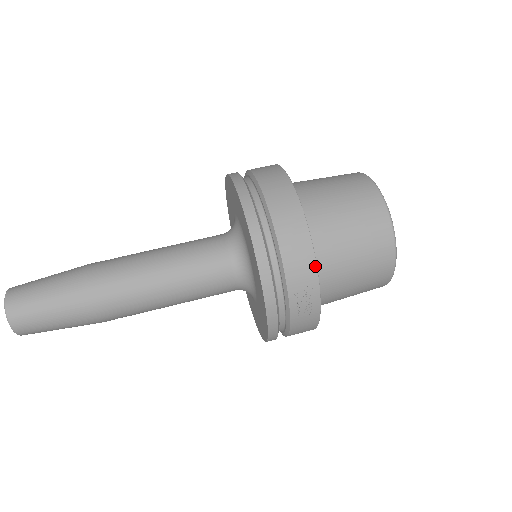
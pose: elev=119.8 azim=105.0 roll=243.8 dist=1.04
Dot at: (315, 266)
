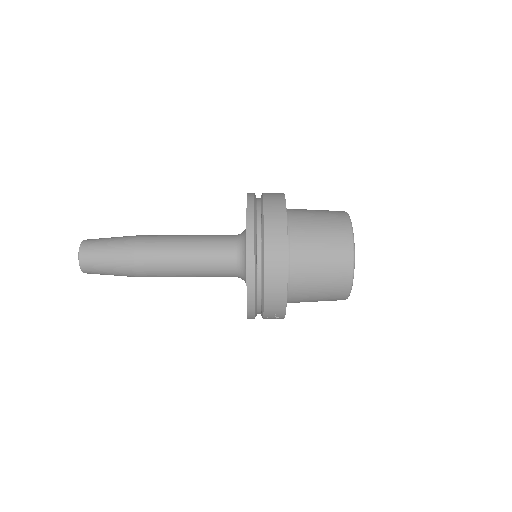
Dot at: (285, 305)
